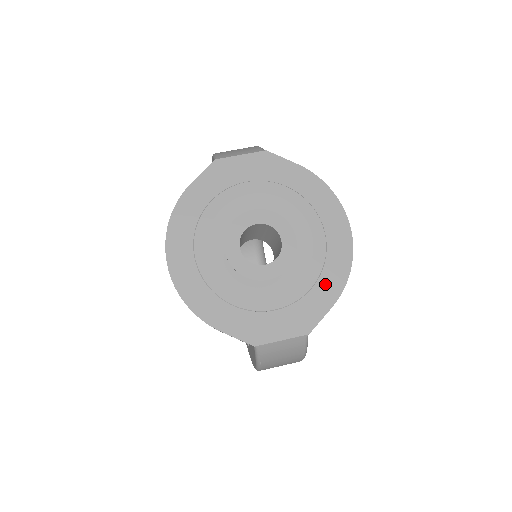
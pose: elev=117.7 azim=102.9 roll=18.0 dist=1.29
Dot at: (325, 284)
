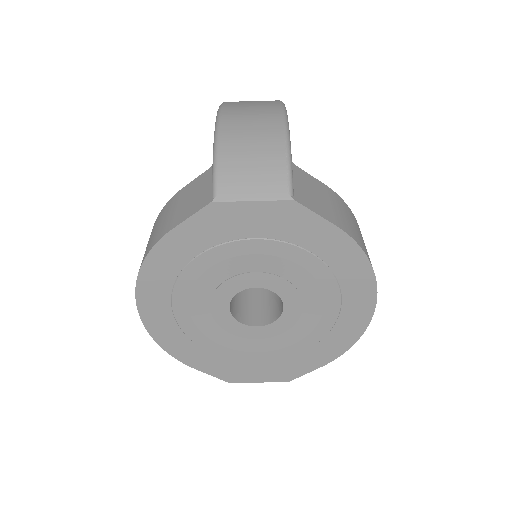
Dot at: (321, 349)
